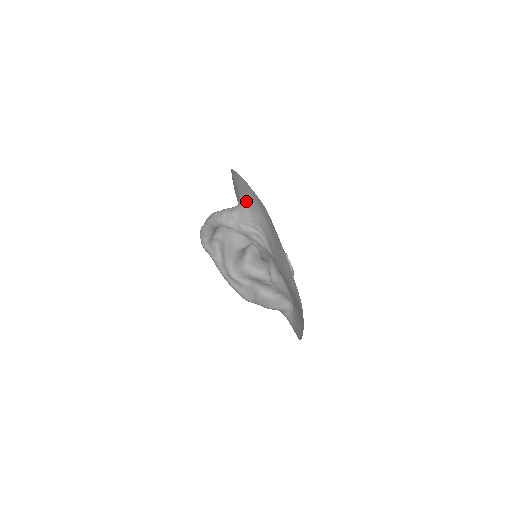
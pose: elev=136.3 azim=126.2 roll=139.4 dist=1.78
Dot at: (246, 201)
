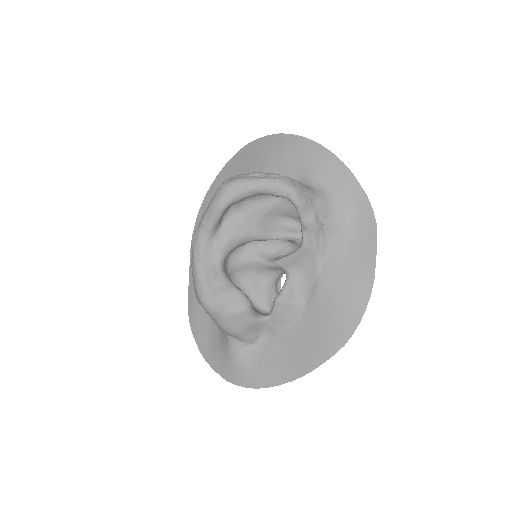
Dot at: (330, 190)
